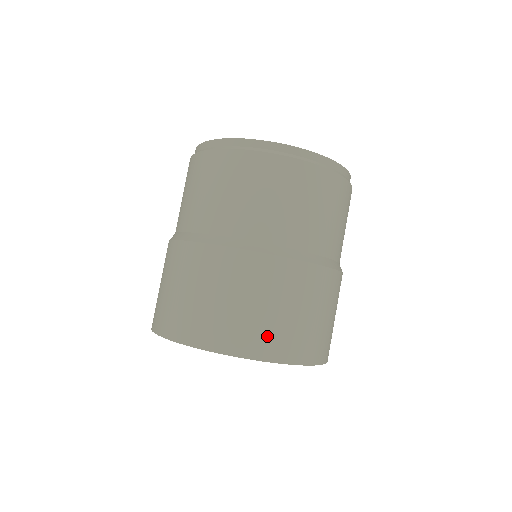
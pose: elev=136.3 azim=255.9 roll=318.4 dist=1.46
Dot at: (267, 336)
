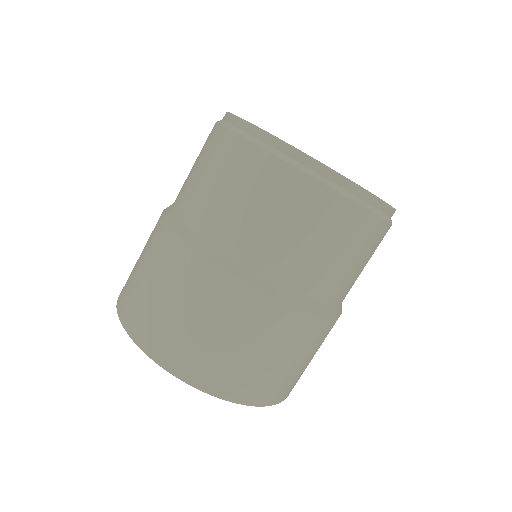
Dot at: (145, 318)
